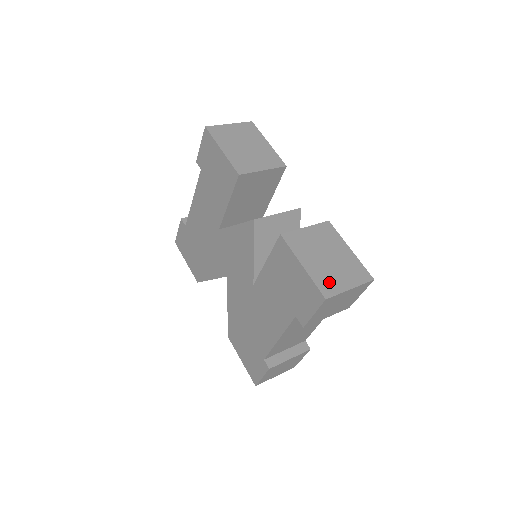
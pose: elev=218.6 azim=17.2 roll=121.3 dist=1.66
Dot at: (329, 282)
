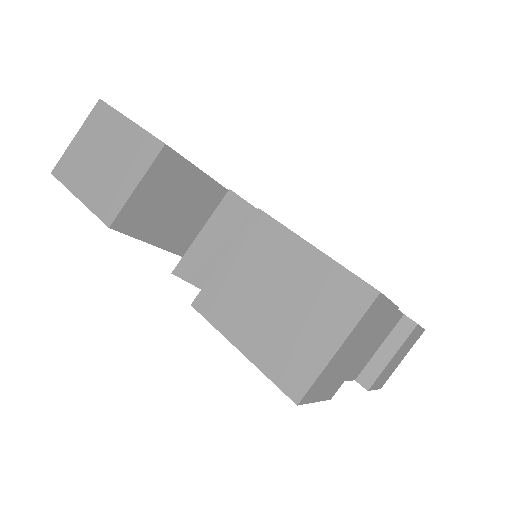
Dot at: (293, 359)
